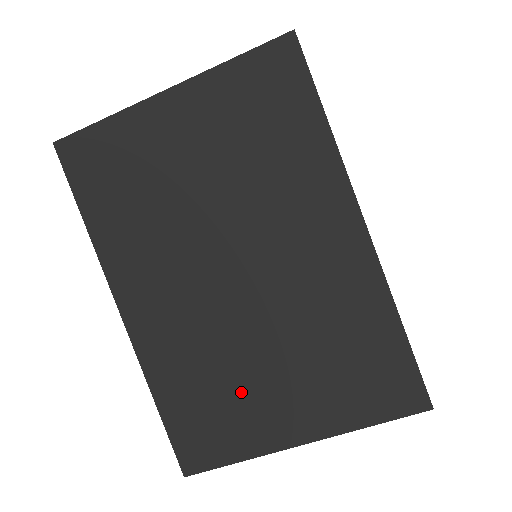
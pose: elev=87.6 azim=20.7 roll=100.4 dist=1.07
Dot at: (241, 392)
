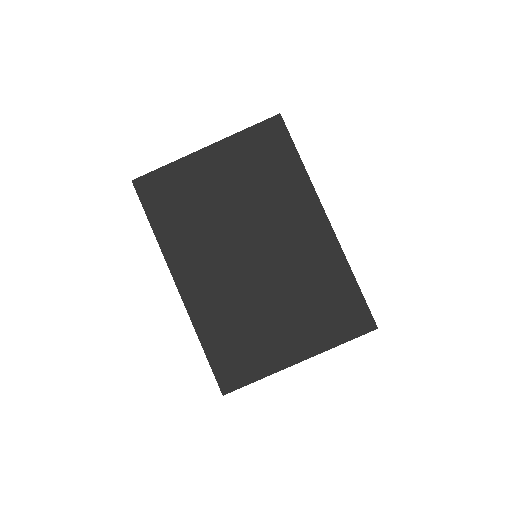
Dot at: (259, 331)
